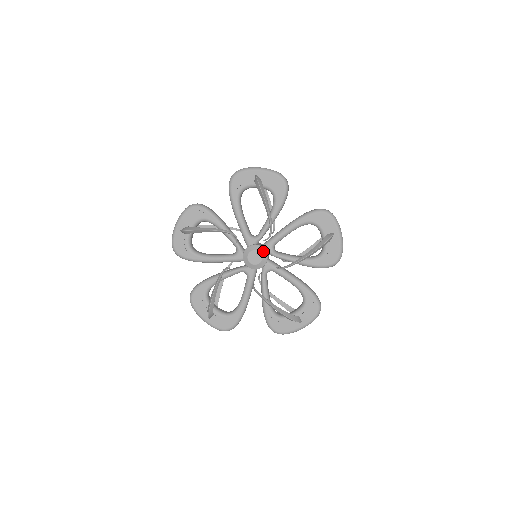
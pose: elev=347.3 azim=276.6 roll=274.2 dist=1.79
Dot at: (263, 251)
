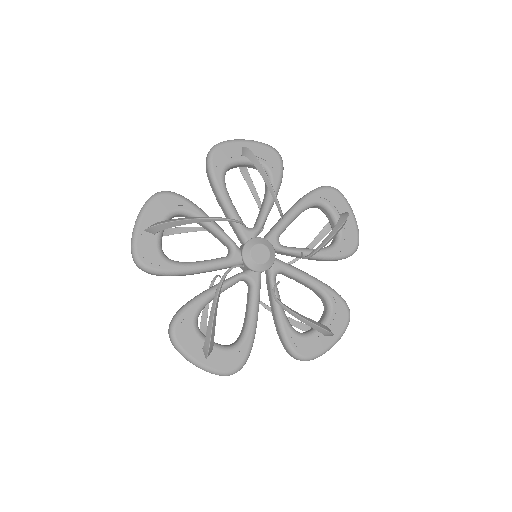
Dot at: (269, 244)
